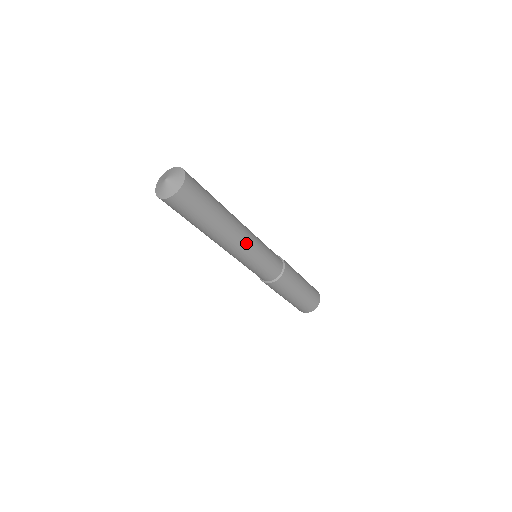
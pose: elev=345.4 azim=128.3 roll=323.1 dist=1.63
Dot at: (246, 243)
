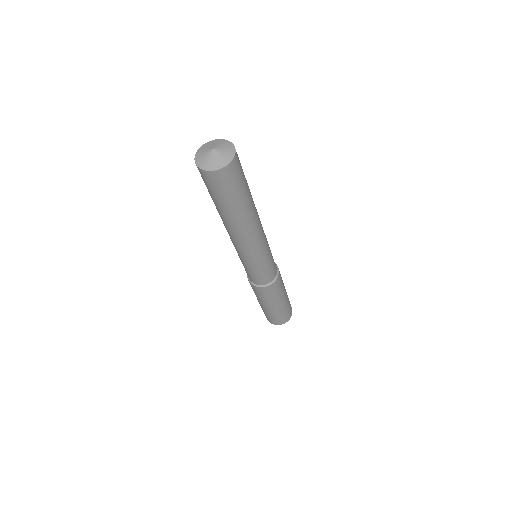
Dot at: (252, 245)
